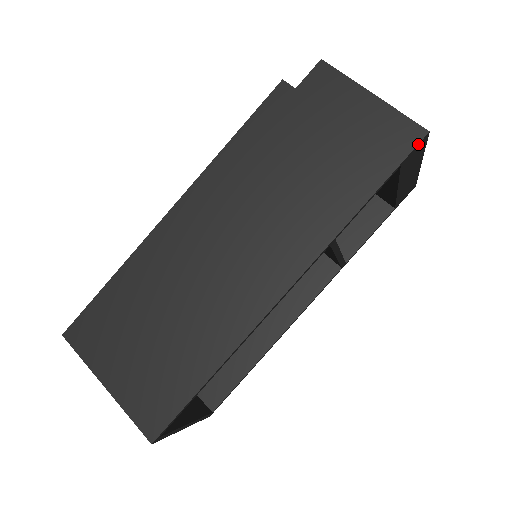
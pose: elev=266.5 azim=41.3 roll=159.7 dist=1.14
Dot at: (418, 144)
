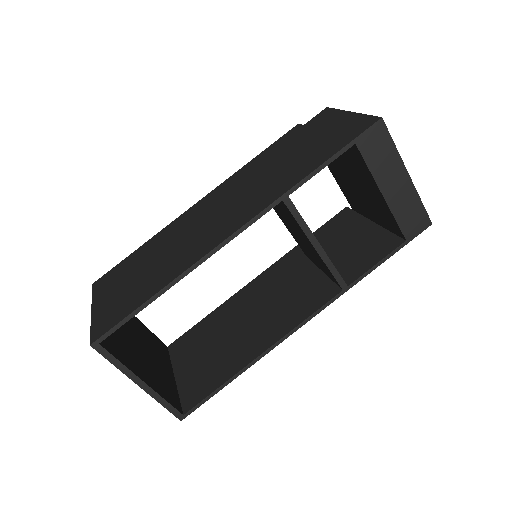
Dot at: (371, 126)
